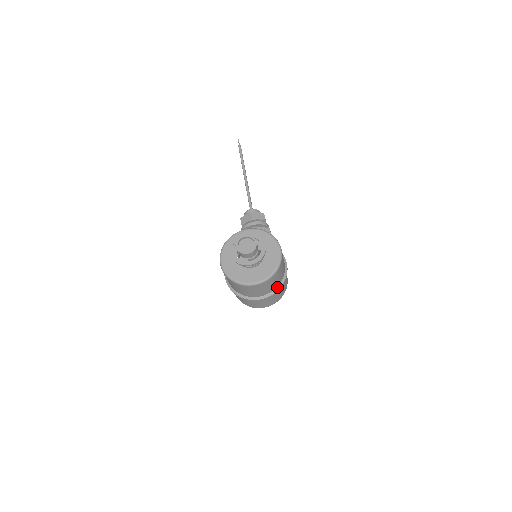
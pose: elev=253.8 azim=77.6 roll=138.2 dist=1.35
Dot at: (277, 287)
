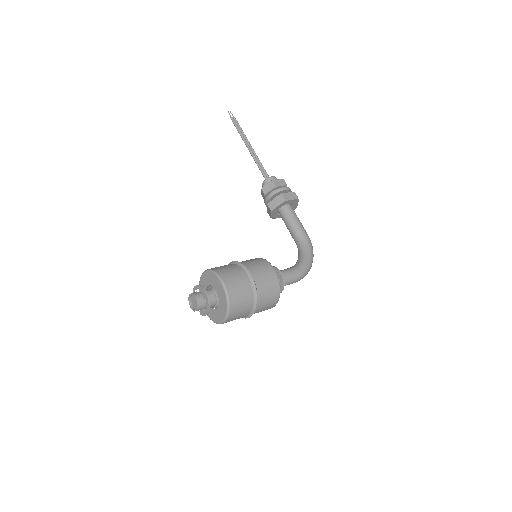
Dot at: (254, 302)
